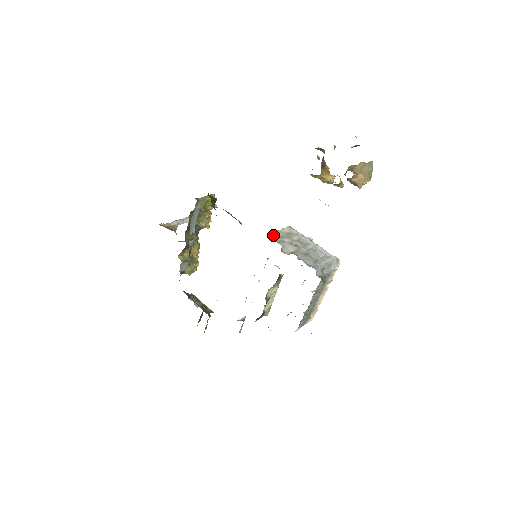
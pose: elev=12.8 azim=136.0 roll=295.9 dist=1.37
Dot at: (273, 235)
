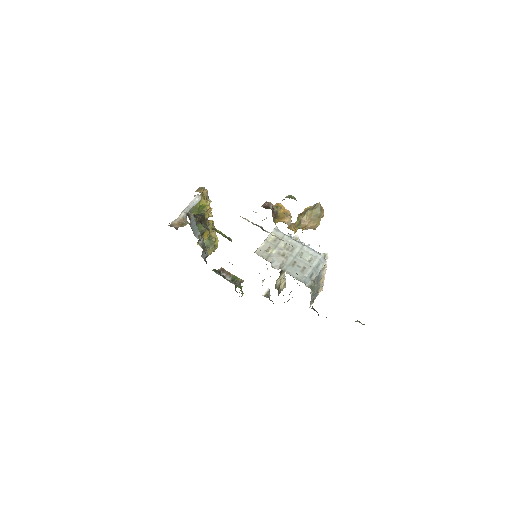
Dot at: (261, 250)
